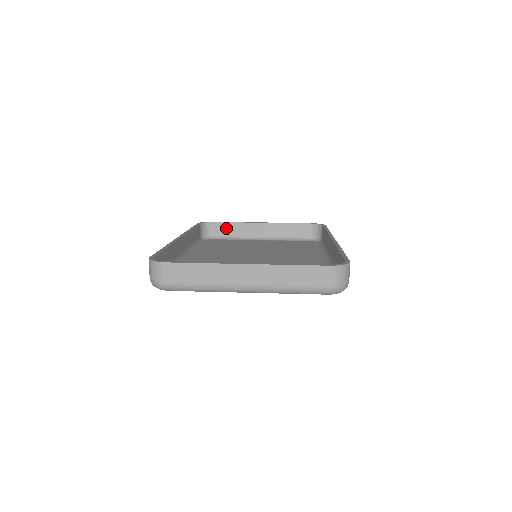
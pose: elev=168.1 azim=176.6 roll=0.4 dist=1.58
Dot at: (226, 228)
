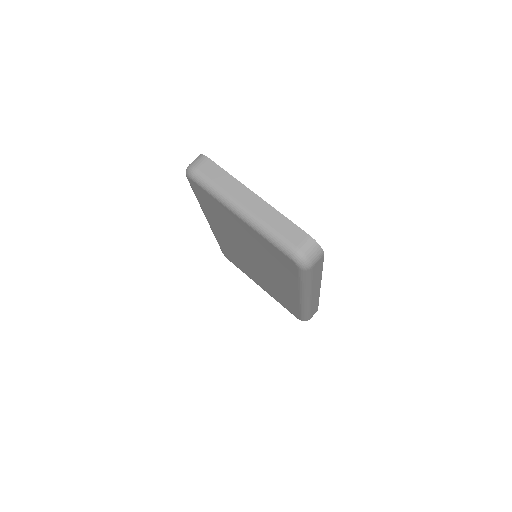
Dot at: occluded
